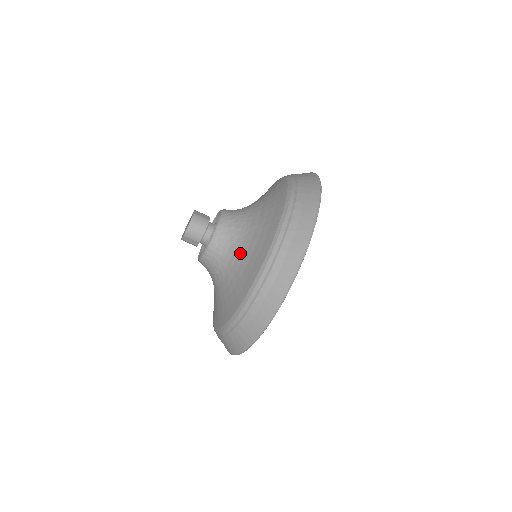
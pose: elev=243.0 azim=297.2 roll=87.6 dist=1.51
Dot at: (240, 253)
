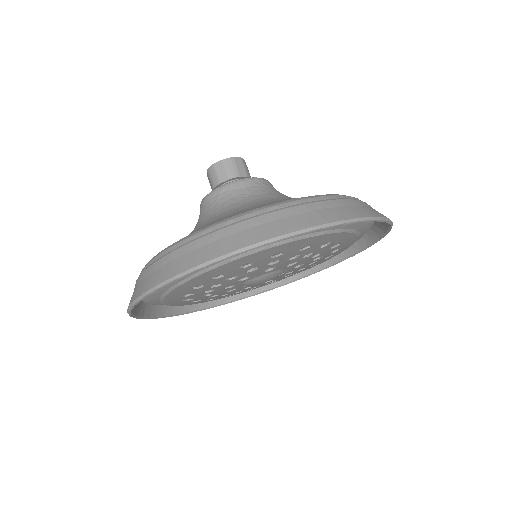
Dot at: (280, 198)
